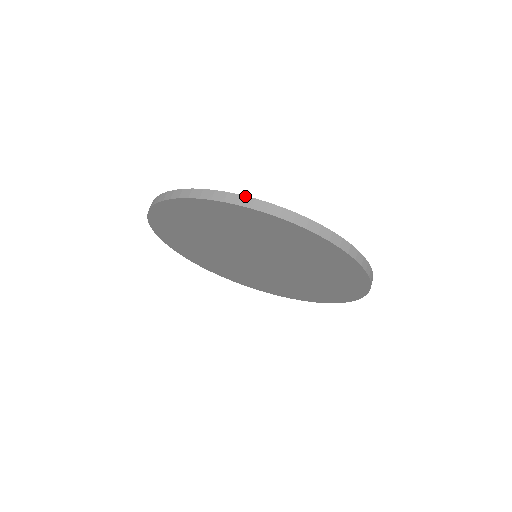
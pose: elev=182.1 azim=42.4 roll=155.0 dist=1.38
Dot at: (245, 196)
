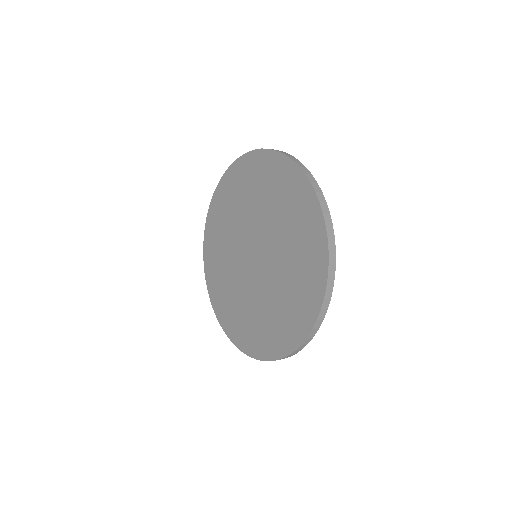
Dot at: occluded
